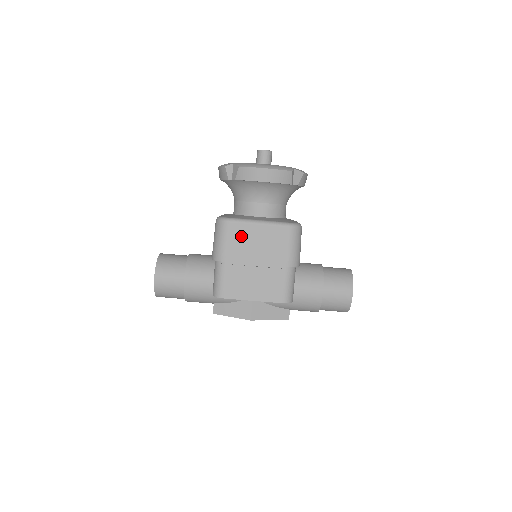
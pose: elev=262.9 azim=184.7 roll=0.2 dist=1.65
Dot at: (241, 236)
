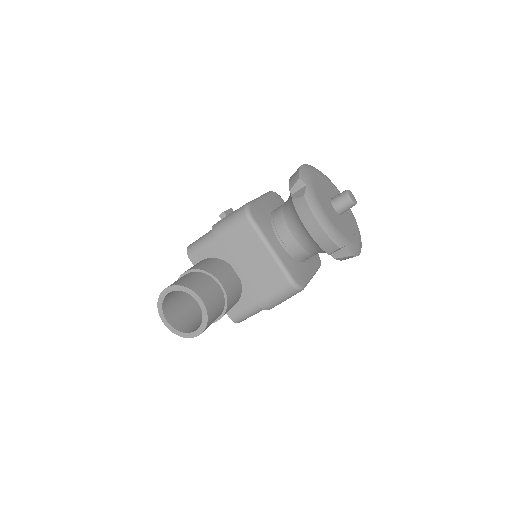
Dot at: occluded
